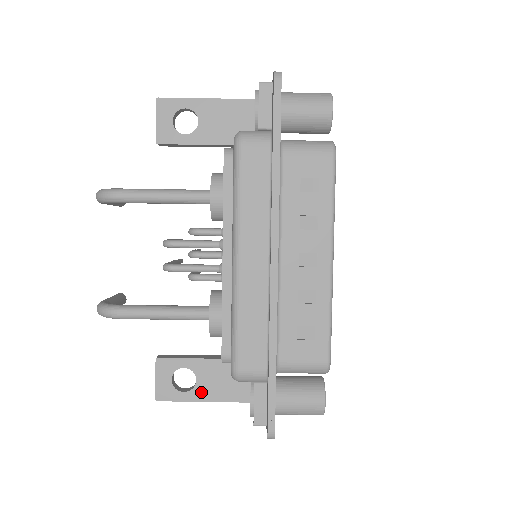
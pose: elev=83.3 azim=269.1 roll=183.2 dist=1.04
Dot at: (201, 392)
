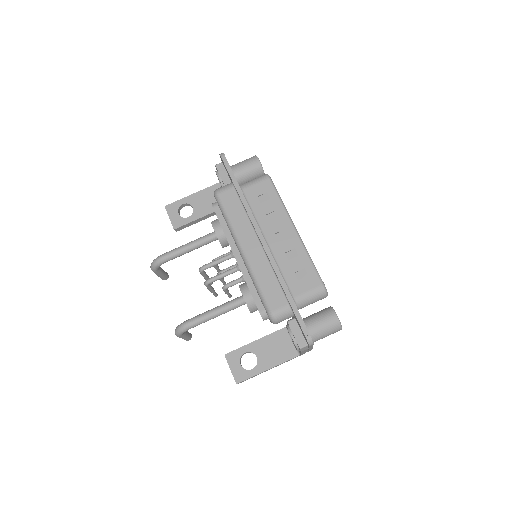
Dot at: (263, 364)
